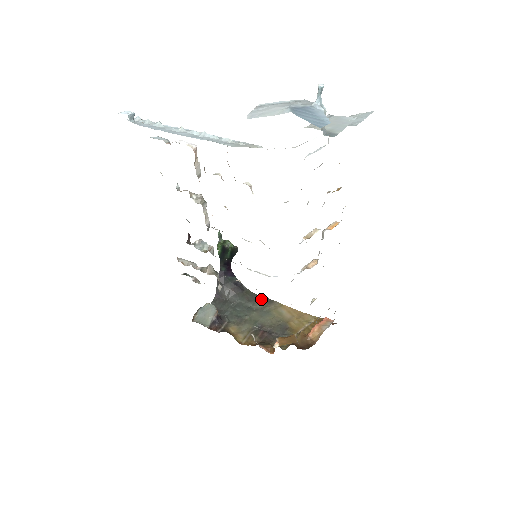
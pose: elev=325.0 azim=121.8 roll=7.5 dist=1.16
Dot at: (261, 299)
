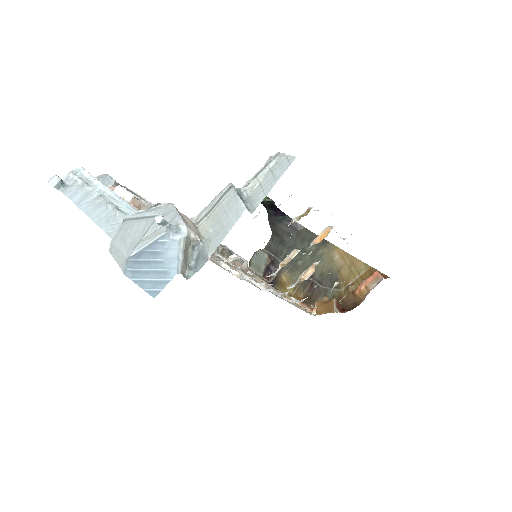
Dot at: occluded
